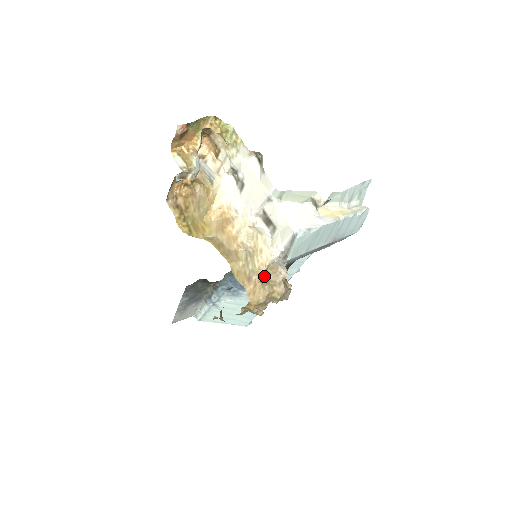
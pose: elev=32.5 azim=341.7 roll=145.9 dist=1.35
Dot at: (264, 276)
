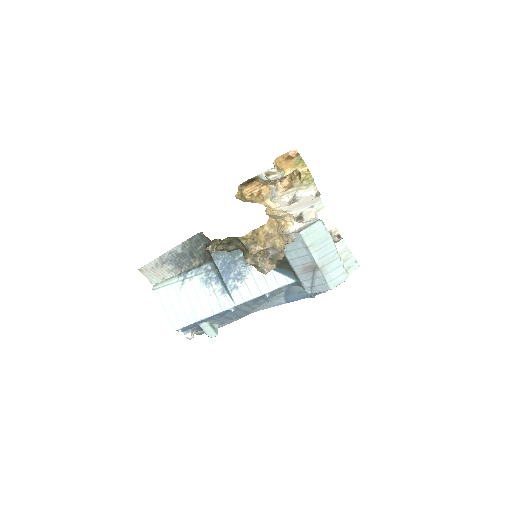
Dot at: (280, 229)
